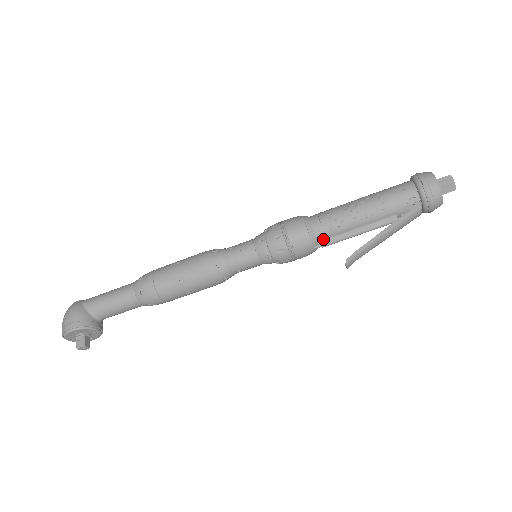
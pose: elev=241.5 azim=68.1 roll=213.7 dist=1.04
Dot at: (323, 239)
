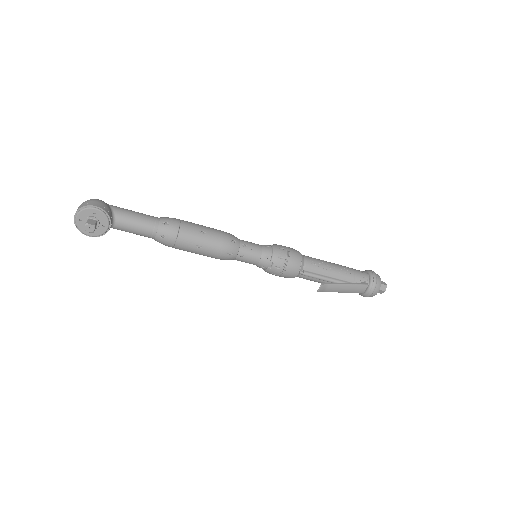
Dot at: (307, 269)
